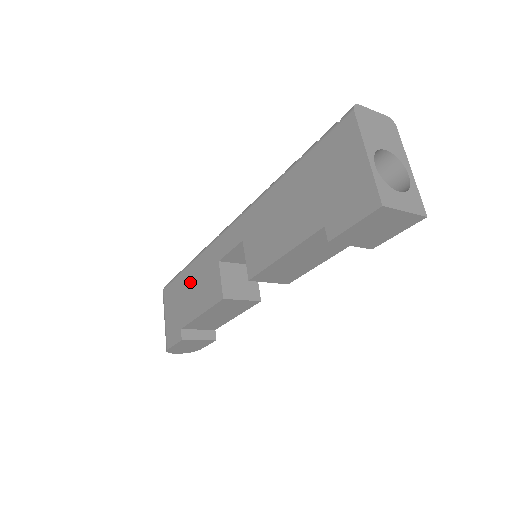
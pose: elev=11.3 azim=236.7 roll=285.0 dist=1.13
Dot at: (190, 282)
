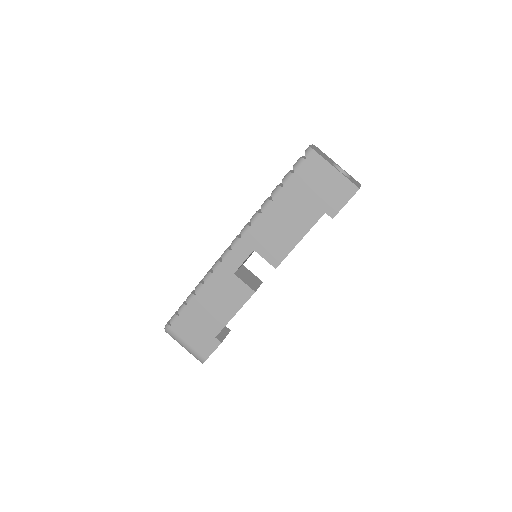
Dot at: (206, 303)
